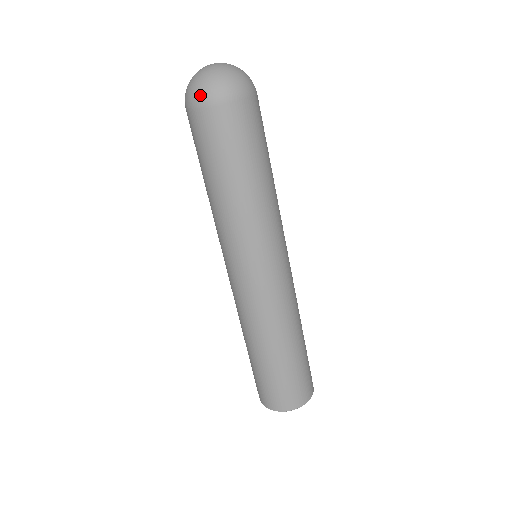
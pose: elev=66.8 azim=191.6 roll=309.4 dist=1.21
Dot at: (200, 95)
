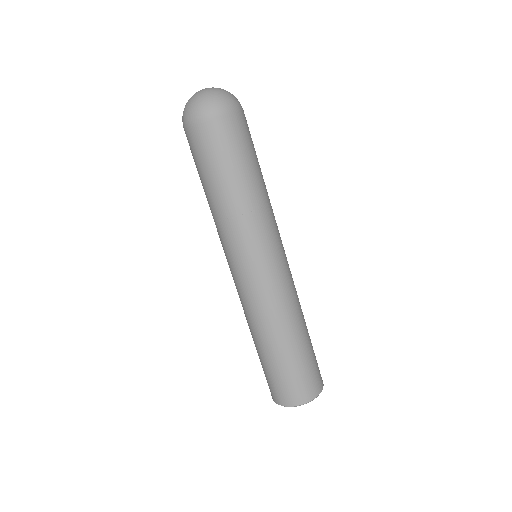
Dot at: (186, 117)
